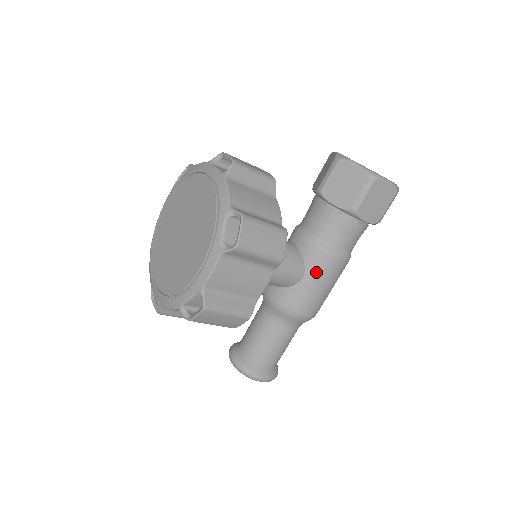
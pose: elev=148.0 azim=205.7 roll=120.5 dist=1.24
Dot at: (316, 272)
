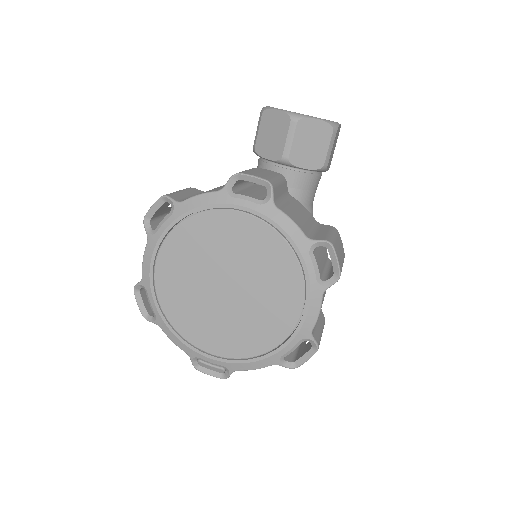
Dot at: occluded
